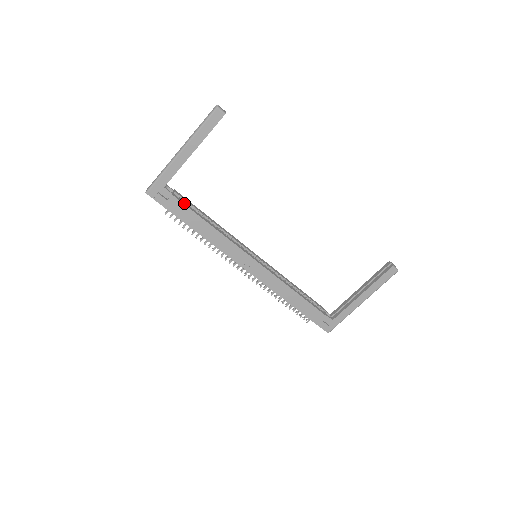
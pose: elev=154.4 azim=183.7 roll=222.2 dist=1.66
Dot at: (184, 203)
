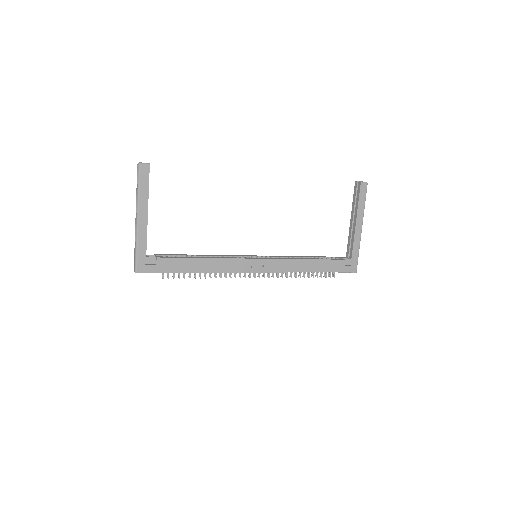
Dot at: (171, 257)
